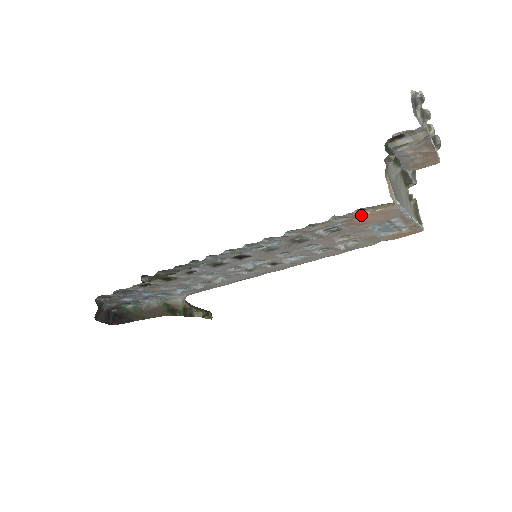
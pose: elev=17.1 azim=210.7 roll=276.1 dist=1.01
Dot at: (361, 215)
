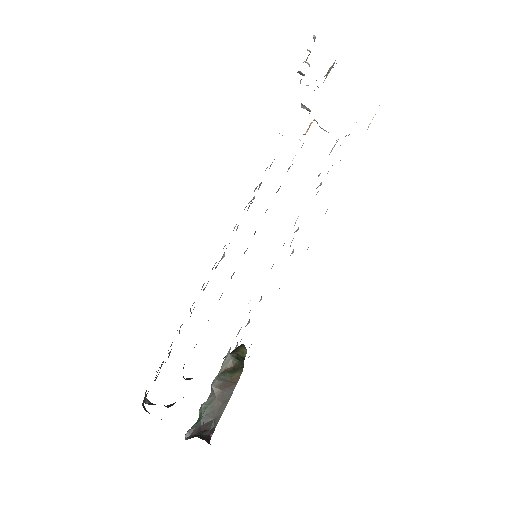
Dot at: occluded
